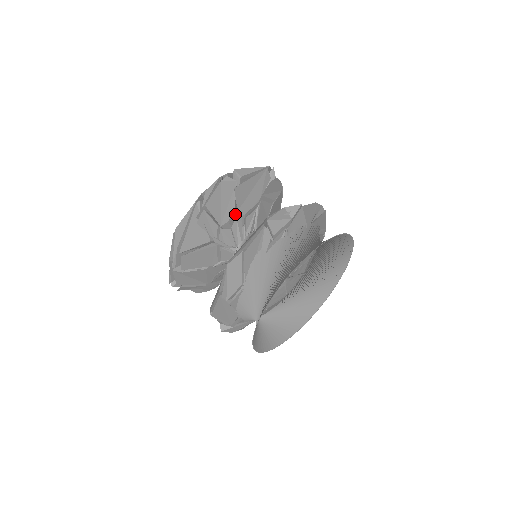
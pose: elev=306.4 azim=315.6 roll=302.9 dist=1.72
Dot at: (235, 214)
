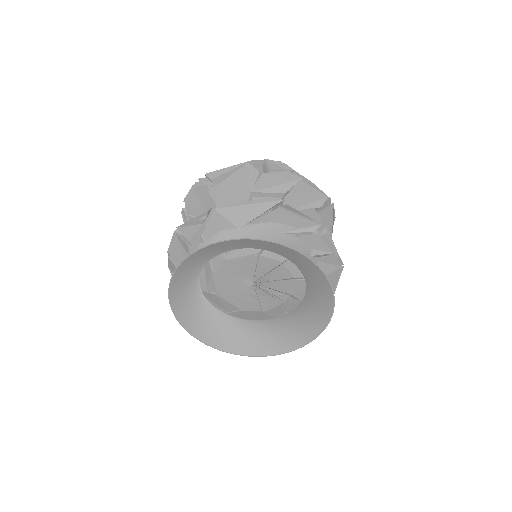
Dot at: occluded
